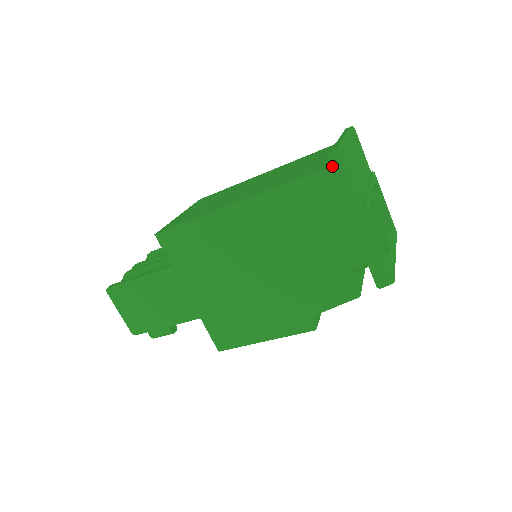
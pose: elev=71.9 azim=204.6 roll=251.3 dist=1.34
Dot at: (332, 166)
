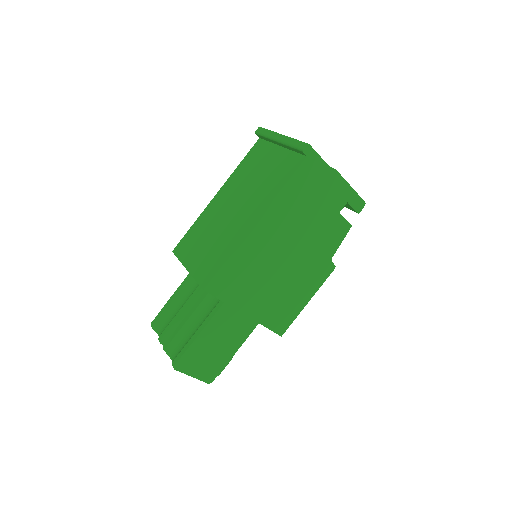
Dot at: (307, 156)
